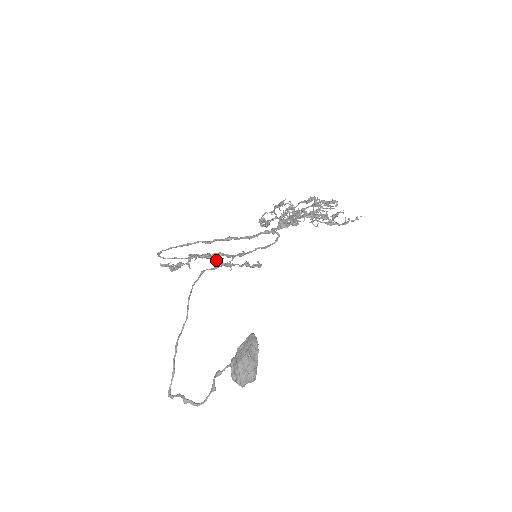
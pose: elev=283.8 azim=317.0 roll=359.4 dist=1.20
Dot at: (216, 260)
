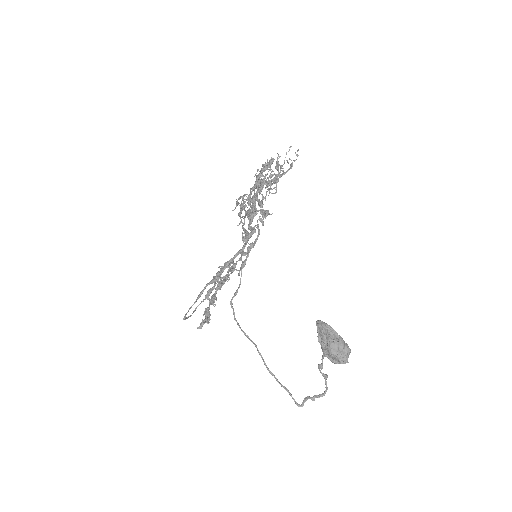
Dot at: (226, 280)
